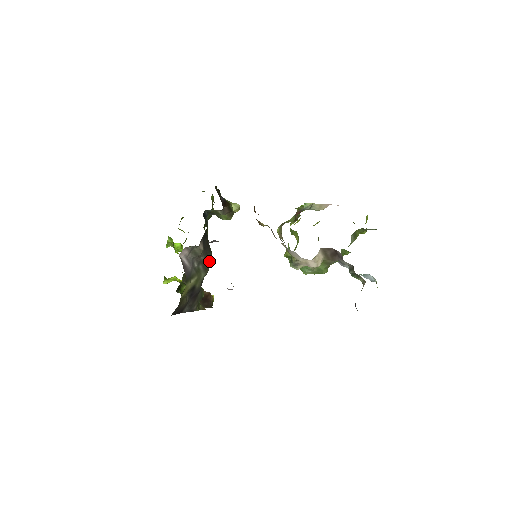
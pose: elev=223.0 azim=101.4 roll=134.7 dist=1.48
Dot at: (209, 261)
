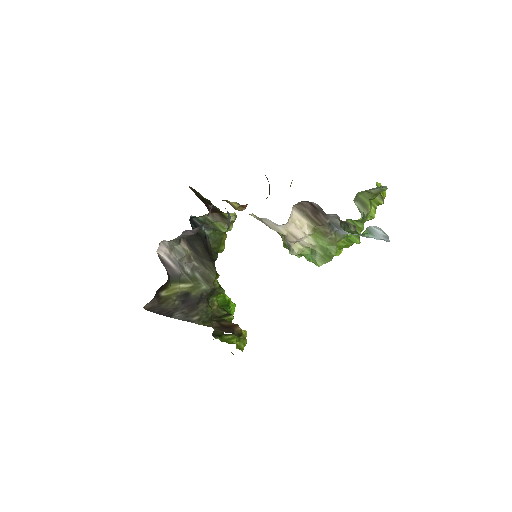
Dot at: (210, 272)
